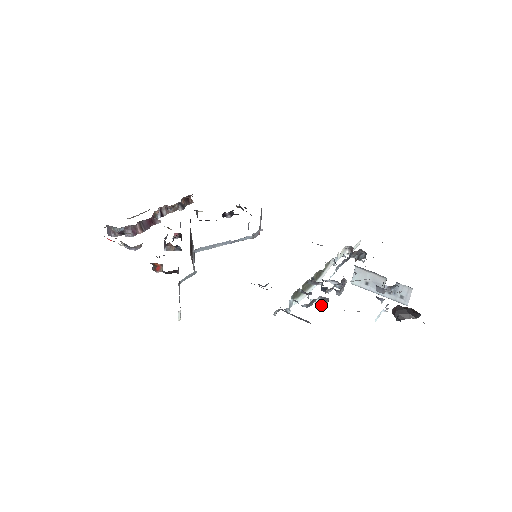
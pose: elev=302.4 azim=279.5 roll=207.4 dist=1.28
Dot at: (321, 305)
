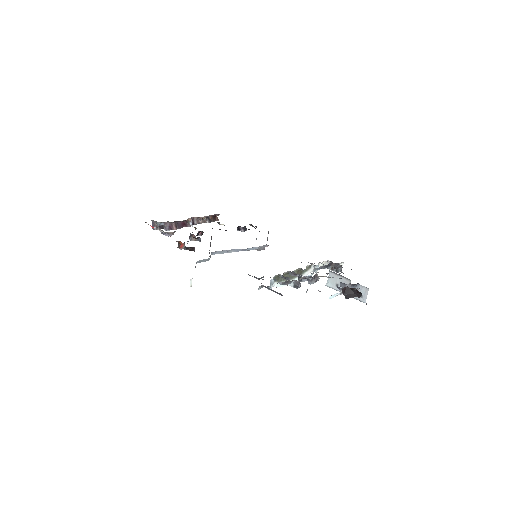
Dot at: (294, 287)
